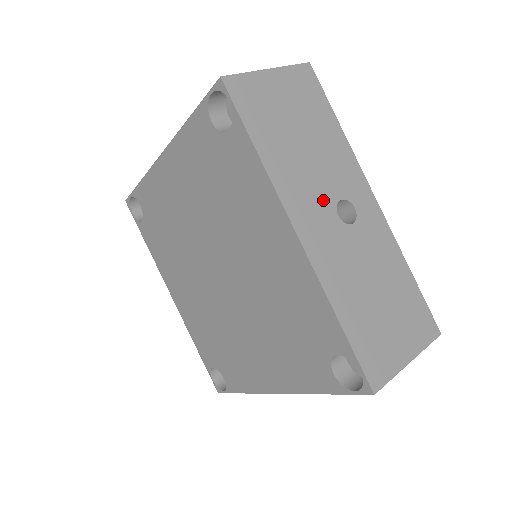
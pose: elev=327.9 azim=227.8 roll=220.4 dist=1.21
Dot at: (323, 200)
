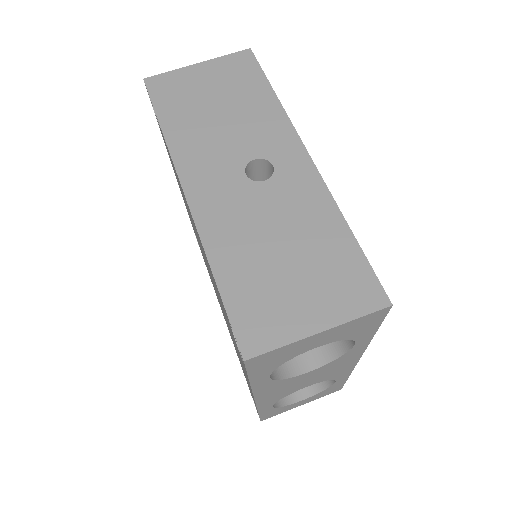
Dot at: (229, 161)
